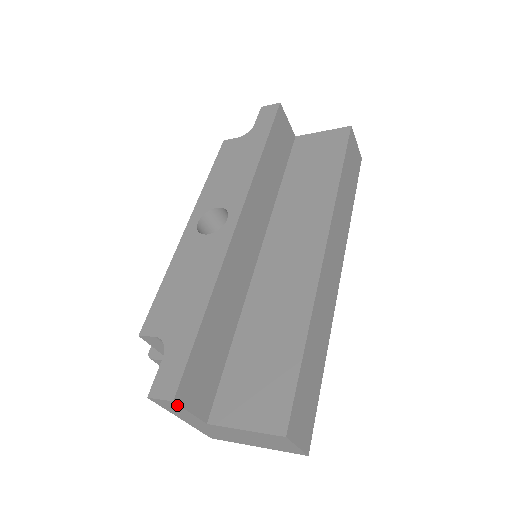
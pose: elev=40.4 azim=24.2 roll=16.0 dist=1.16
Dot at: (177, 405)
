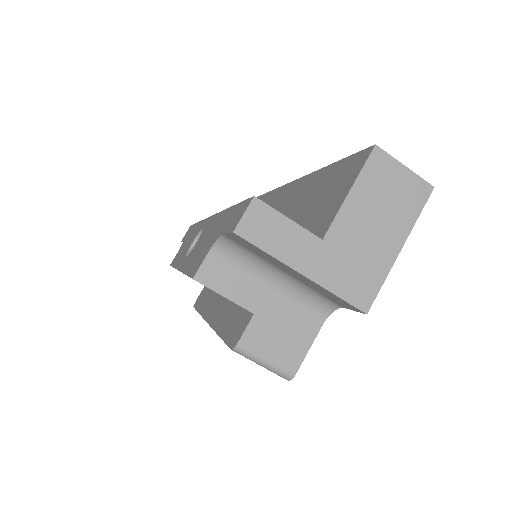
Dot at: (264, 207)
